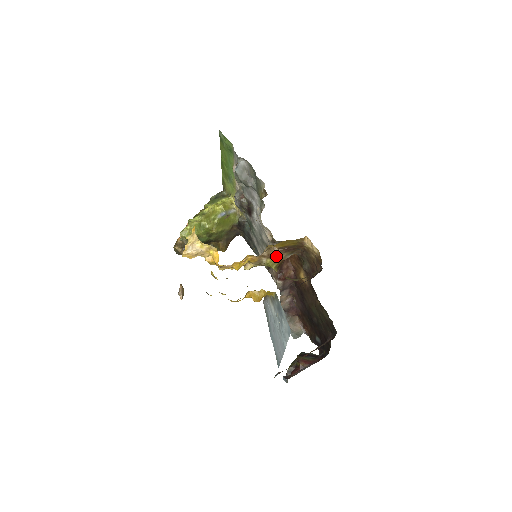
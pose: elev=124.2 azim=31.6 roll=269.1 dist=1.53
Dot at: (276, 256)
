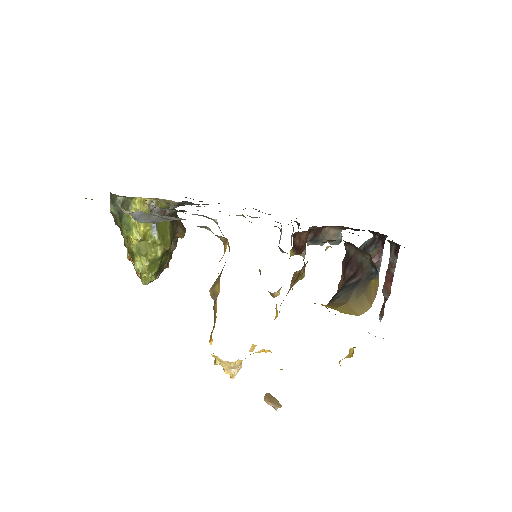
Dot at: (301, 273)
